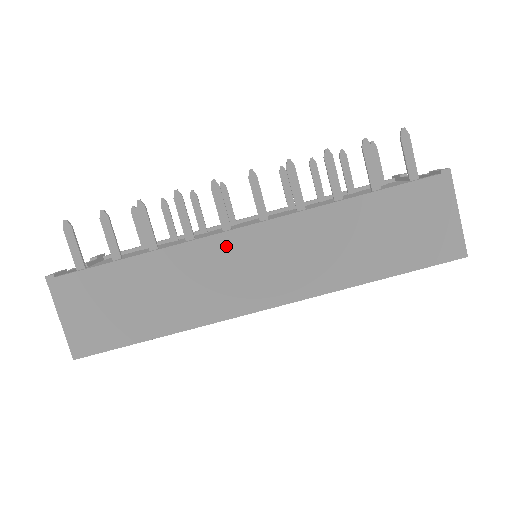
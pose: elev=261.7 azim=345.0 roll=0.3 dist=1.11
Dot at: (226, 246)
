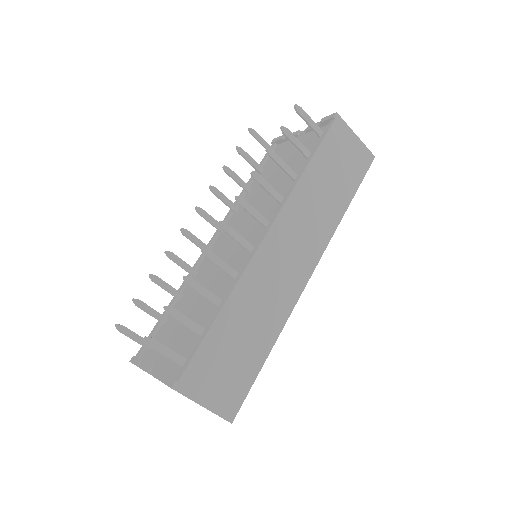
Dot at: (264, 257)
